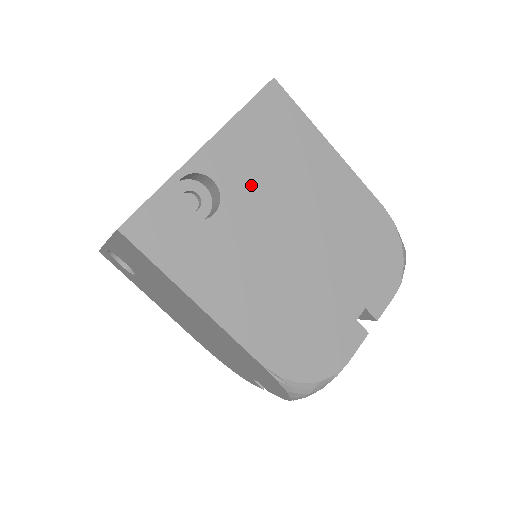
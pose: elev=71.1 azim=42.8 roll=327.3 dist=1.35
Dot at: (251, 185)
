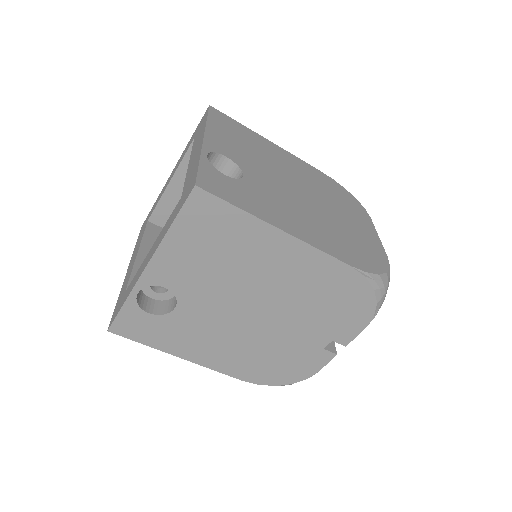
Dot at: (200, 282)
